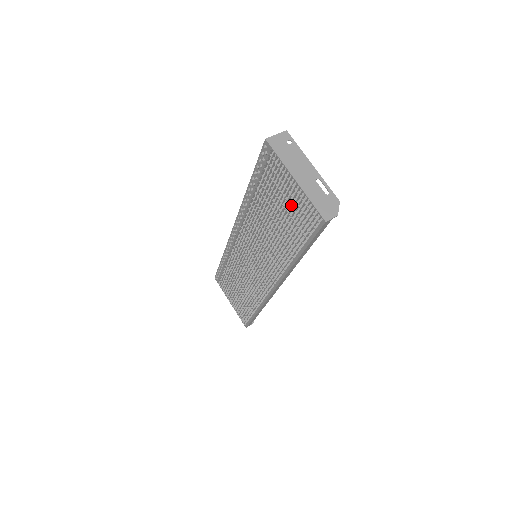
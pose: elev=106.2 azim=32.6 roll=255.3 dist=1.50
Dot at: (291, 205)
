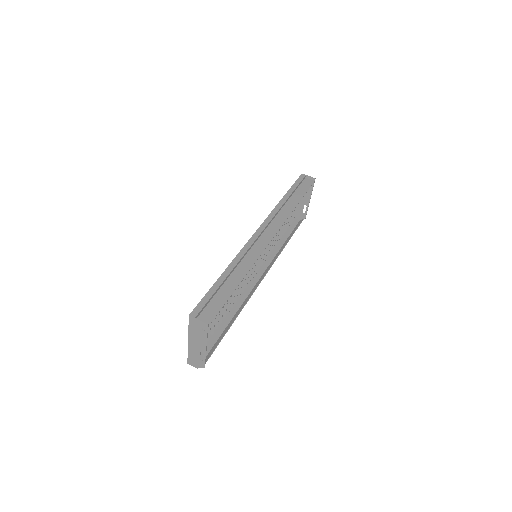
Dot at: (202, 328)
